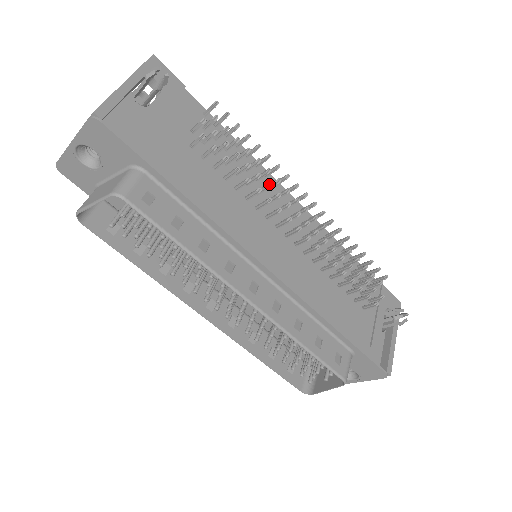
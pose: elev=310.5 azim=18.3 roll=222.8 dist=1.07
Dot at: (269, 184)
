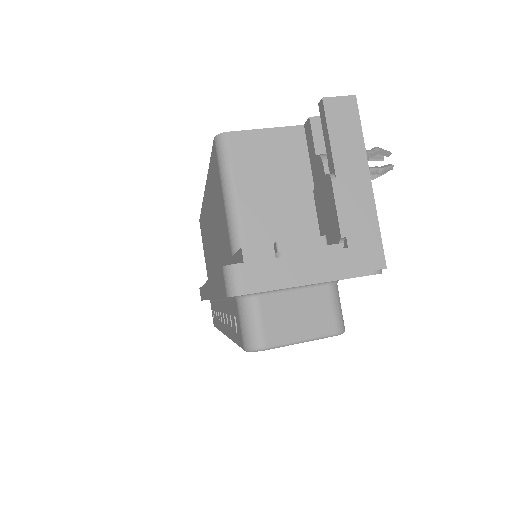
Dot at: occluded
